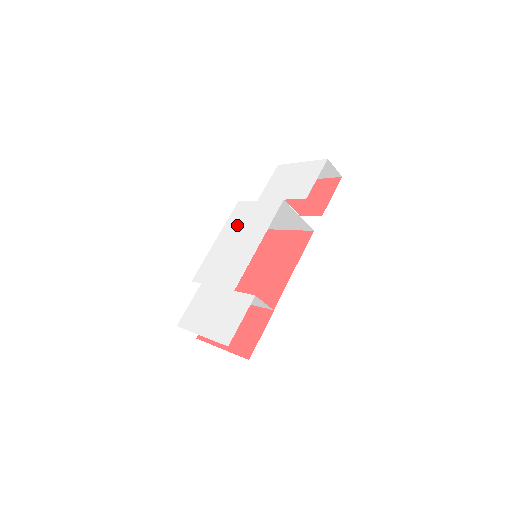
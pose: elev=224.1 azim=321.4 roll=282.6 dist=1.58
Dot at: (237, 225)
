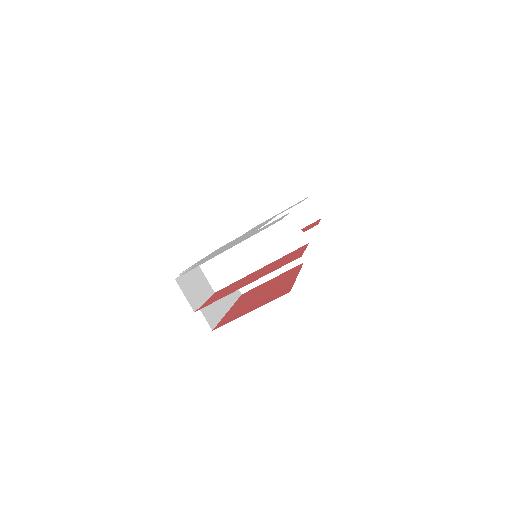
Dot at: occluded
